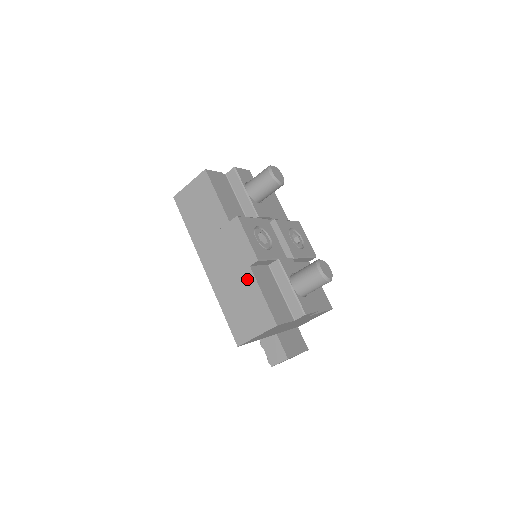
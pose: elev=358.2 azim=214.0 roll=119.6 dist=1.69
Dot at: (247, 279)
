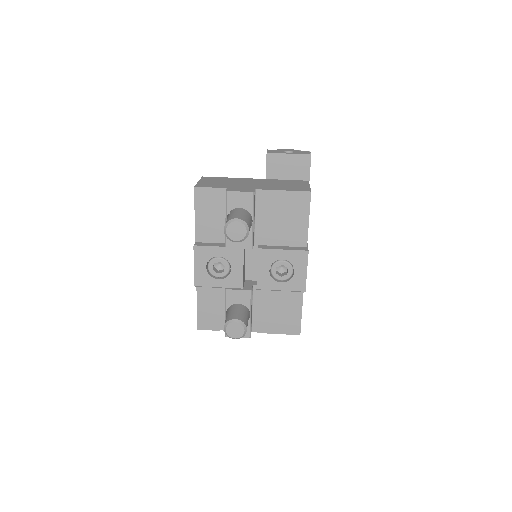
Dot at: occluded
